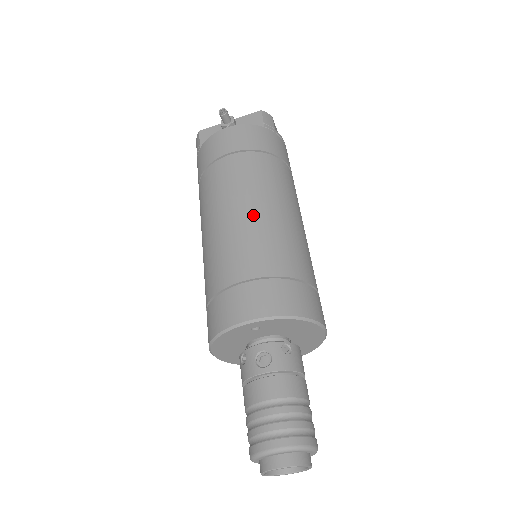
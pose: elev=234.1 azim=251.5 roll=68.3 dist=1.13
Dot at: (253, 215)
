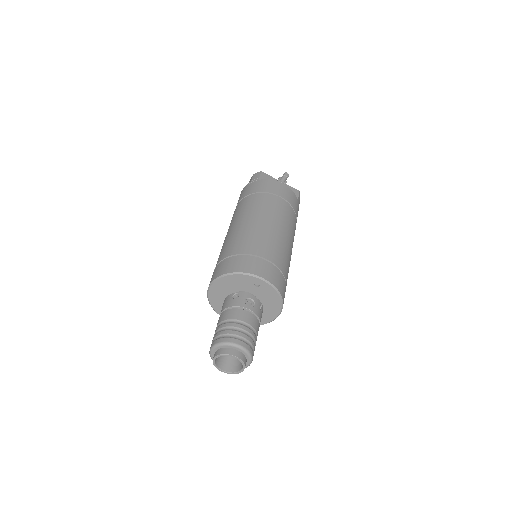
Dot at: (281, 234)
